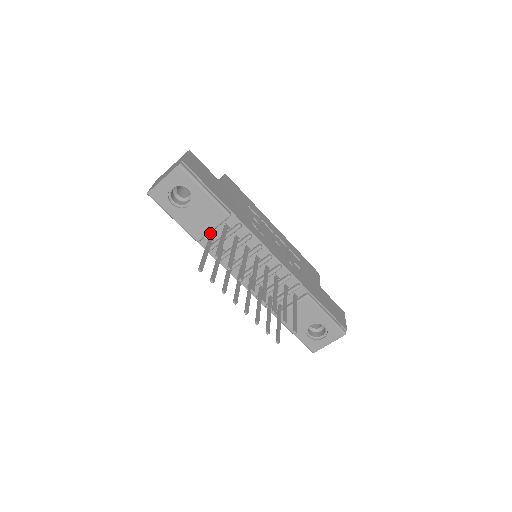
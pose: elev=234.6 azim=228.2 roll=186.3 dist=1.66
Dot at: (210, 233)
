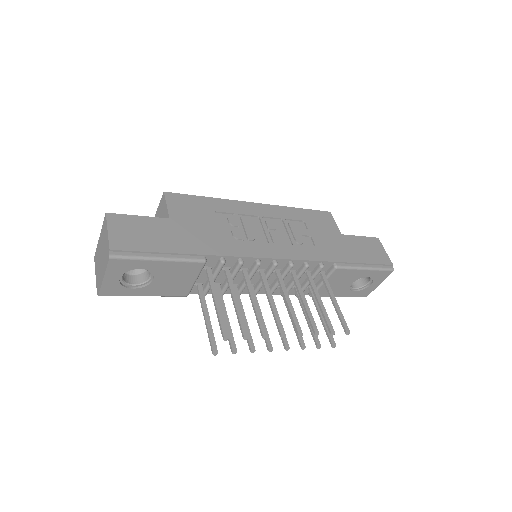
Dot at: occluded
